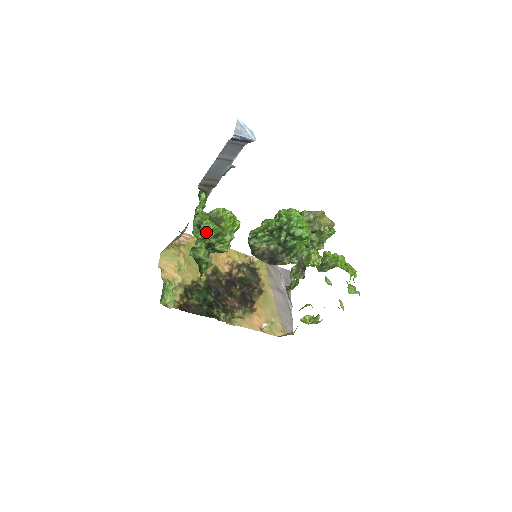
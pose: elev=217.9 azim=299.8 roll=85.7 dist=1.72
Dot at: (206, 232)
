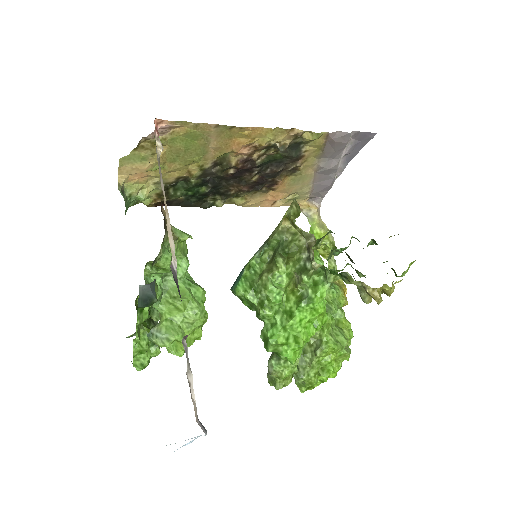
Dot at: occluded
